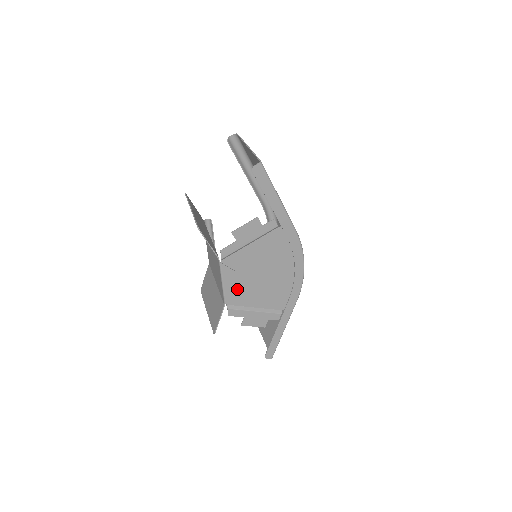
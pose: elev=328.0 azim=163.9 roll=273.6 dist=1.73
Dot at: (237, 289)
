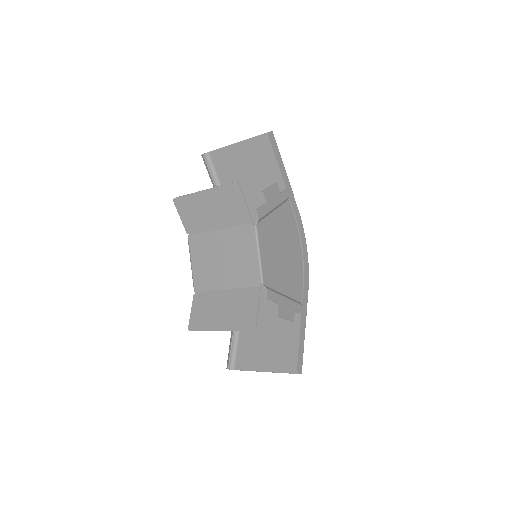
Dot at: (269, 264)
